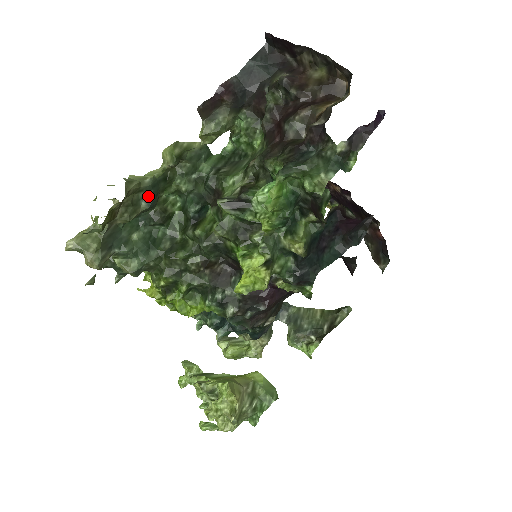
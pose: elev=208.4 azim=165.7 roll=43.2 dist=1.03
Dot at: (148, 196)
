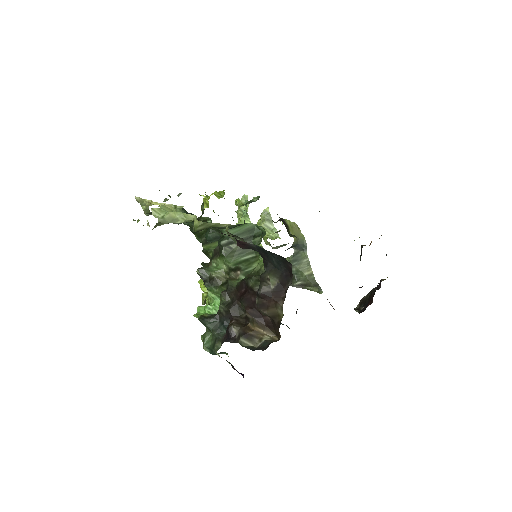
Dot at: occluded
